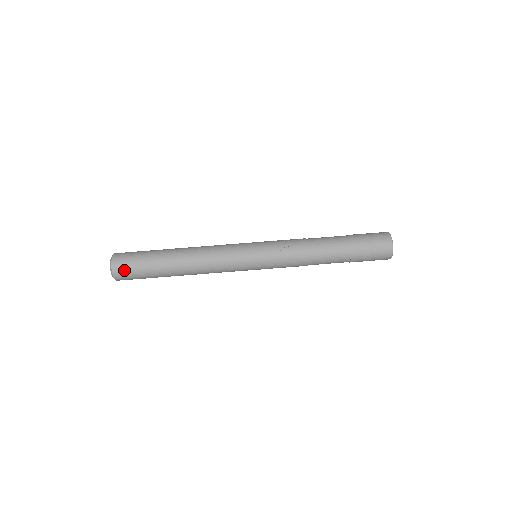
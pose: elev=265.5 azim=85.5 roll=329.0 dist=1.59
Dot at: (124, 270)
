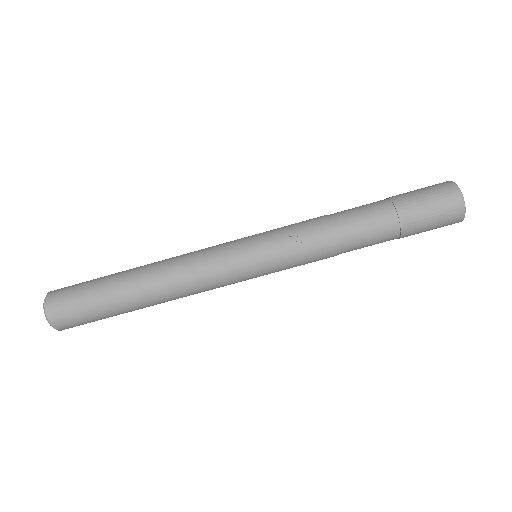
Dot at: (67, 318)
